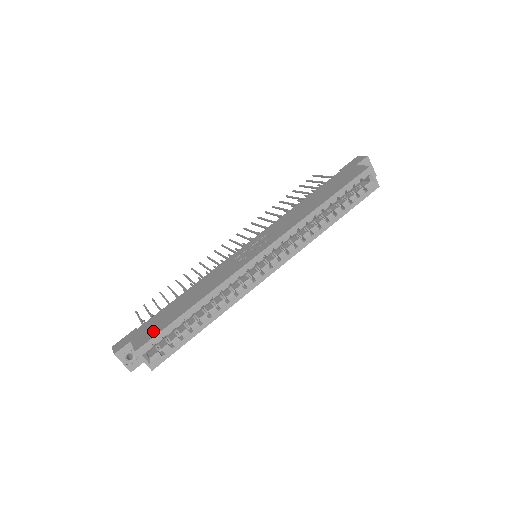
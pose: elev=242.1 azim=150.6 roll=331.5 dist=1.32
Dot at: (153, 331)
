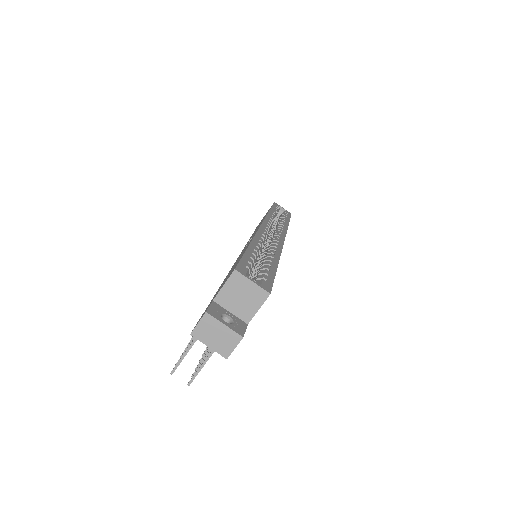
Dot at: occluded
